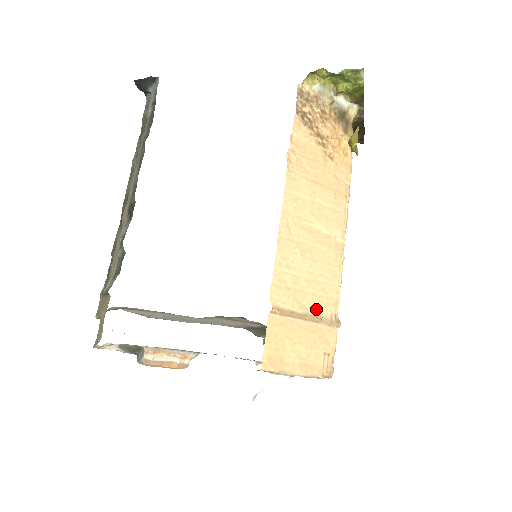
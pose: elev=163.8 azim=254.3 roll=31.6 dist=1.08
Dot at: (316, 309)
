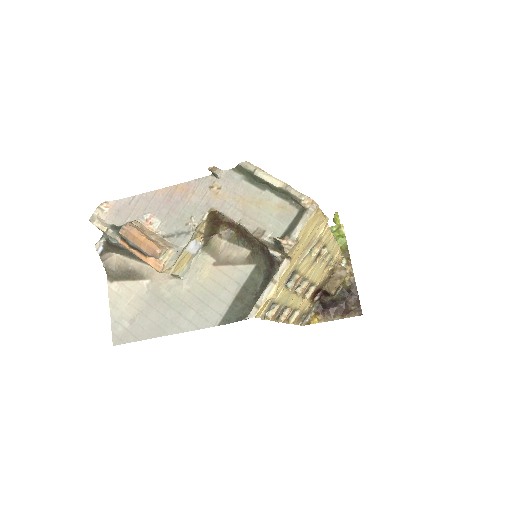
Dot at: occluded
